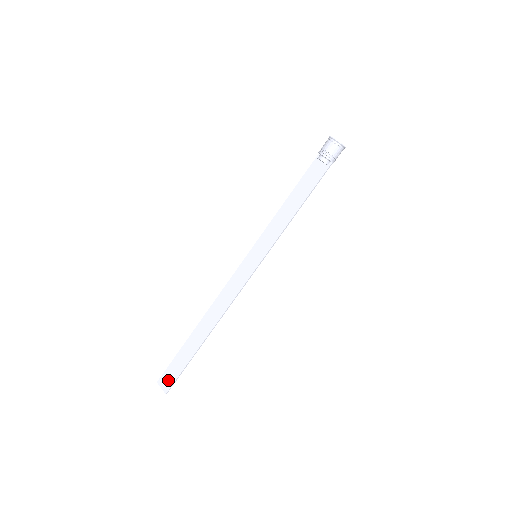
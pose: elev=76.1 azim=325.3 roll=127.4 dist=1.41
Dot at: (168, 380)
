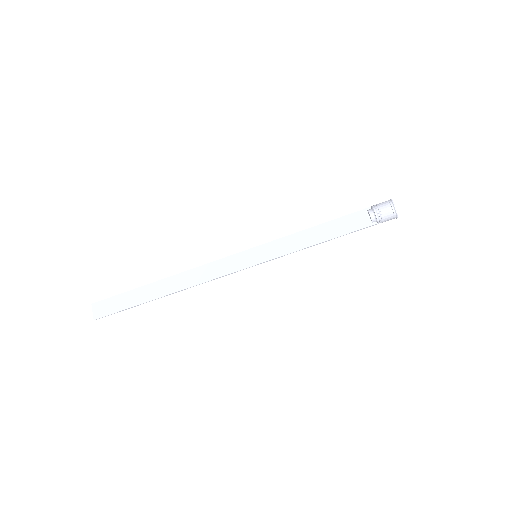
Dot at: (104, 309)
